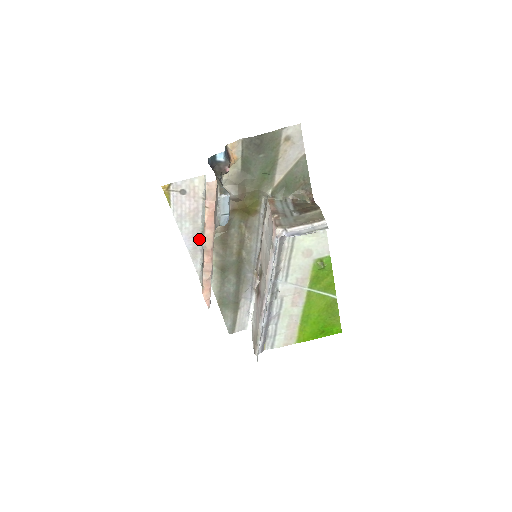
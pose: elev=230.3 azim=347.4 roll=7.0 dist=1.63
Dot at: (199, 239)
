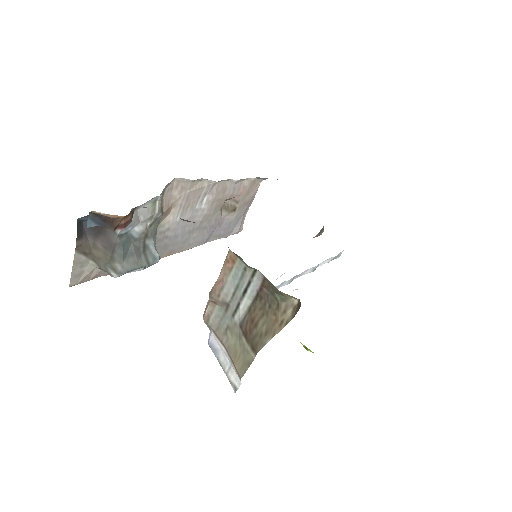
Dot at: occluded
